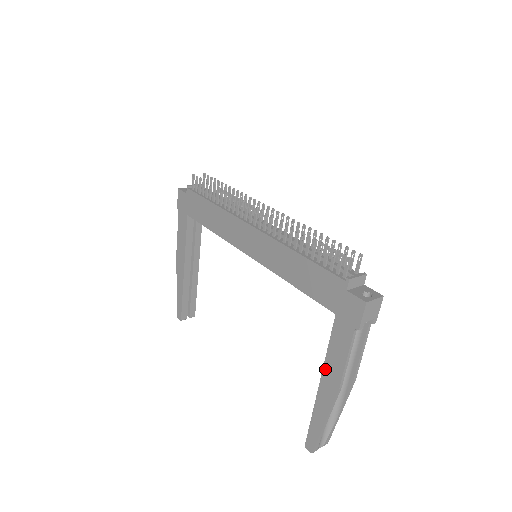
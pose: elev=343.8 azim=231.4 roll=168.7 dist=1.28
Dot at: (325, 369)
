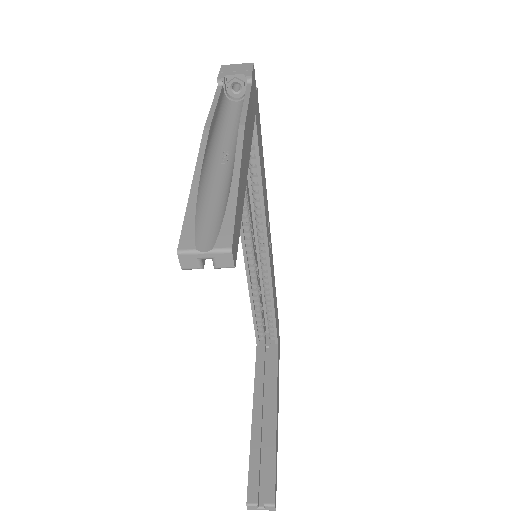
Dot at: occluded
